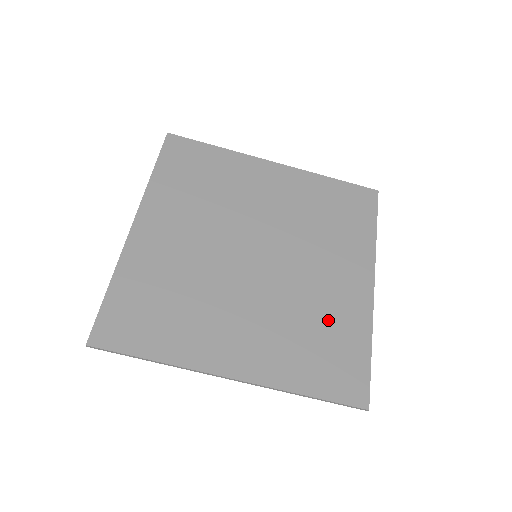
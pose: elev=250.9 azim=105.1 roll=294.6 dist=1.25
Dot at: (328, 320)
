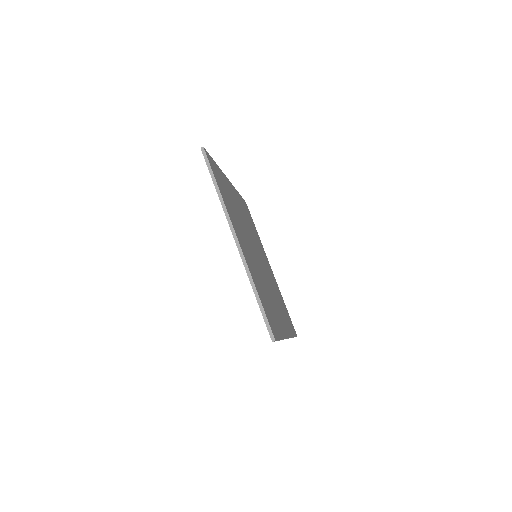
Dot at: (272, 306)
